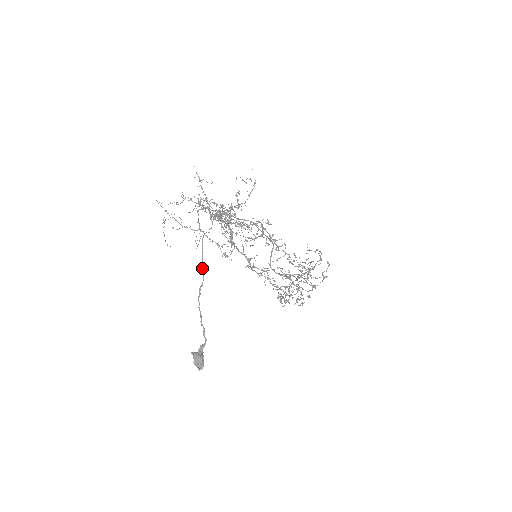
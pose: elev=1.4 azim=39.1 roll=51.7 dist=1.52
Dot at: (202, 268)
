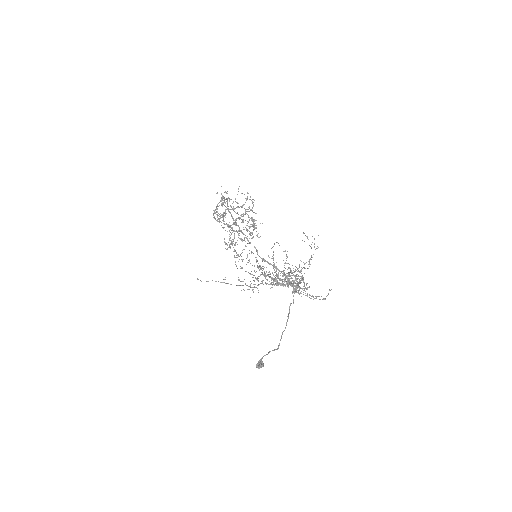
Dot at: occluded
